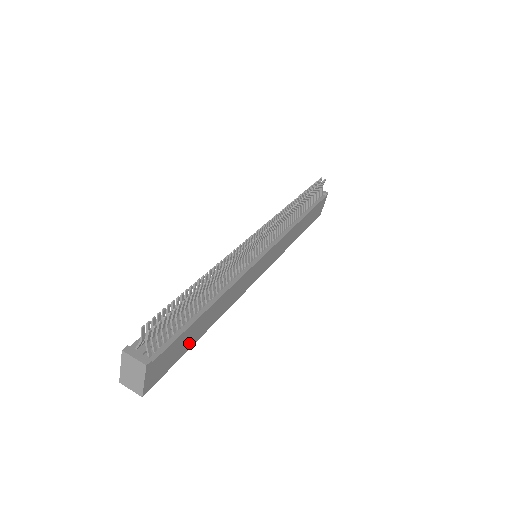
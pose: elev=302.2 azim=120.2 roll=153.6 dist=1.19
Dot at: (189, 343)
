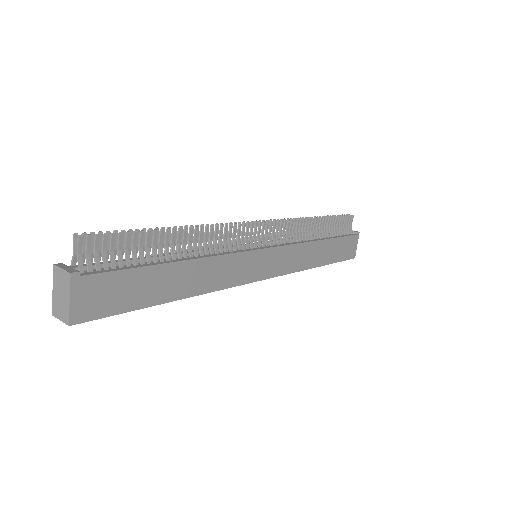
Dot at: (146, 297)
